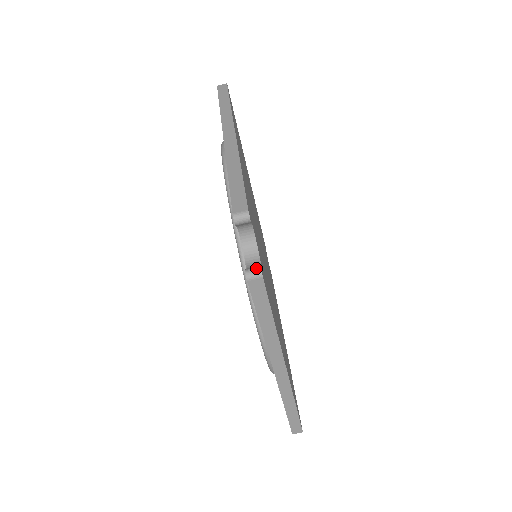
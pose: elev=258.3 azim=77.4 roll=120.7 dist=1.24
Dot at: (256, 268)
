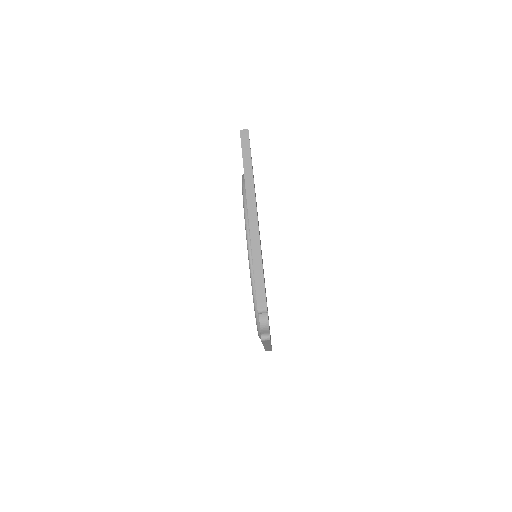
Dot at: (267, 335)
